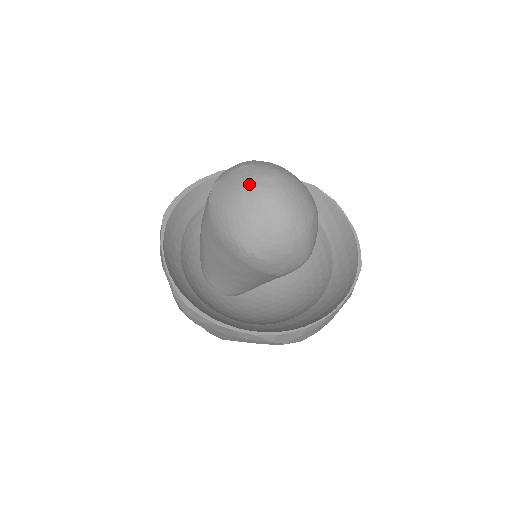
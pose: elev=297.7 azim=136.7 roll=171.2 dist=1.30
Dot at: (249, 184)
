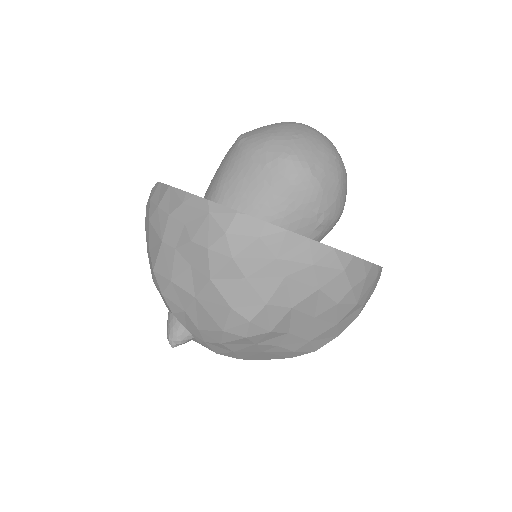
Dot at: (289, 122)
